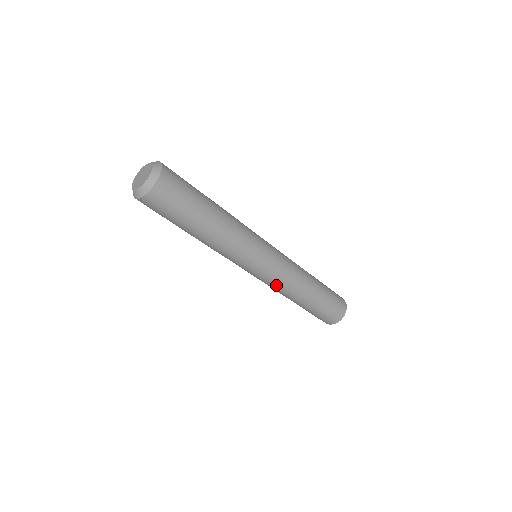
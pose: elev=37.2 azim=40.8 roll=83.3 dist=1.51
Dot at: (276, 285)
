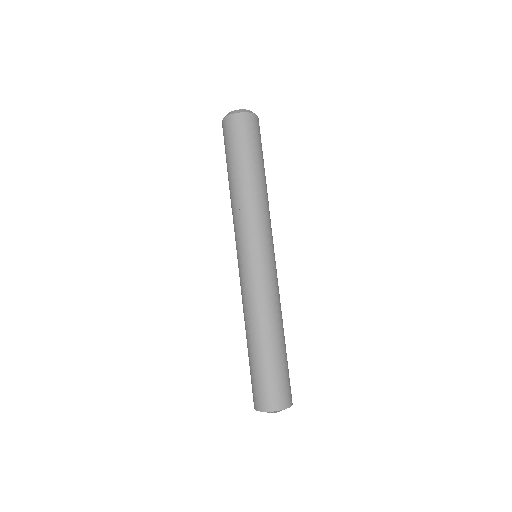
Dot at: (252, 291)
